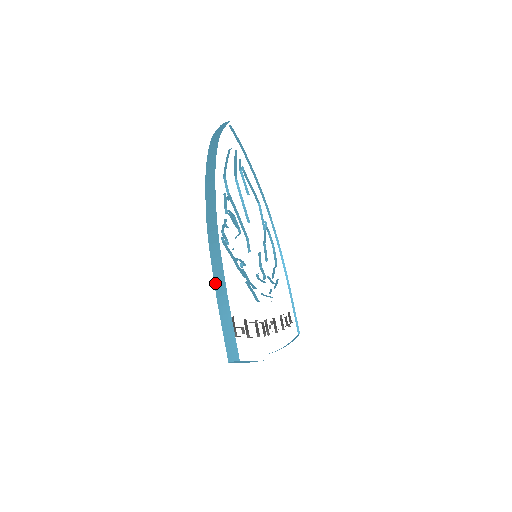
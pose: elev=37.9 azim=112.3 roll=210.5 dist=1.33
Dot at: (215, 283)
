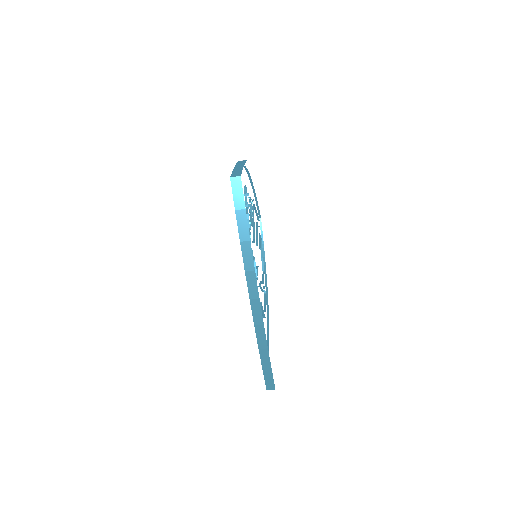
Dot at: (237, 164)
